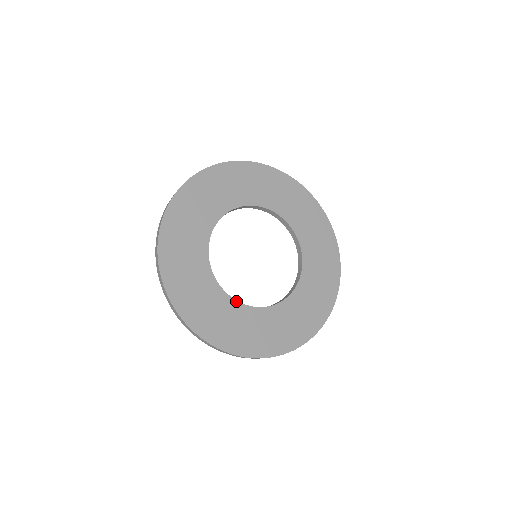
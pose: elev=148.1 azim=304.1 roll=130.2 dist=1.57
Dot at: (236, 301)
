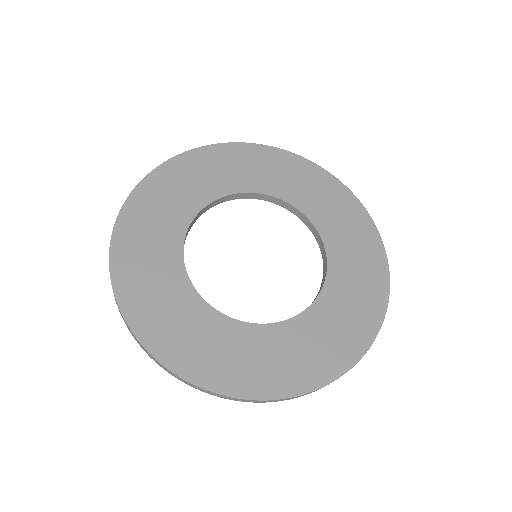
Dot at: (296, 317)
